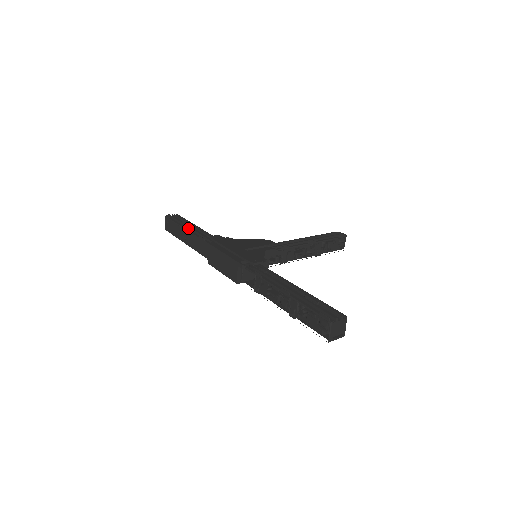
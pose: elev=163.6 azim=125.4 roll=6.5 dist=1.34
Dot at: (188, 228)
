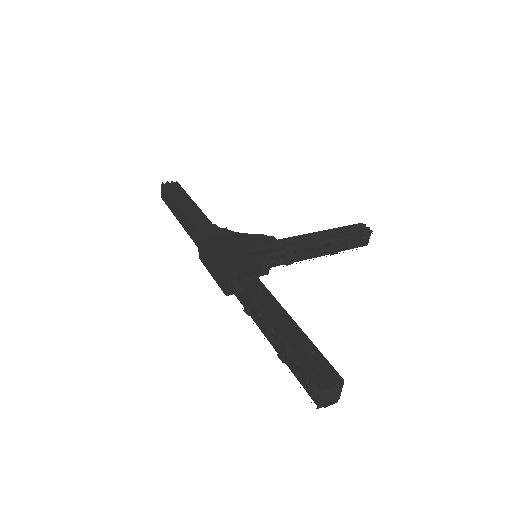
Dot at: (184, 206)
